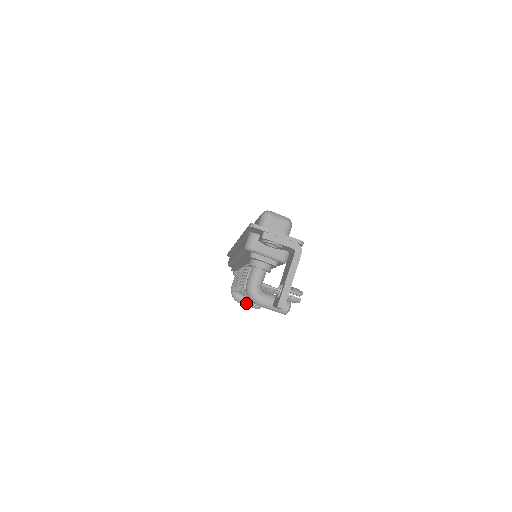
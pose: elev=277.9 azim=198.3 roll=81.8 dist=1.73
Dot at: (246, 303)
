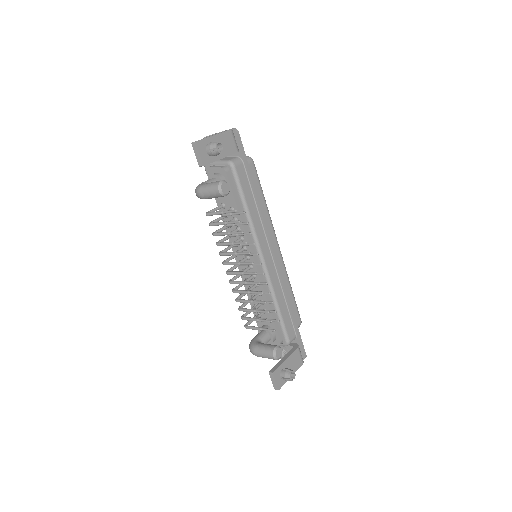
Dot at: (260, 348)
